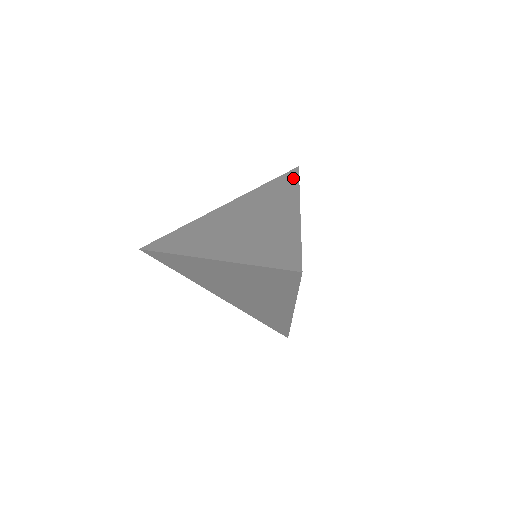
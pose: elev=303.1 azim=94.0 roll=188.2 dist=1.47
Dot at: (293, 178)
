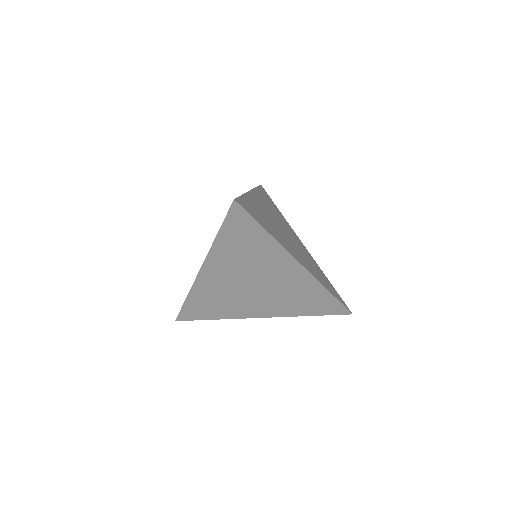
Dot at: (249, 223)
